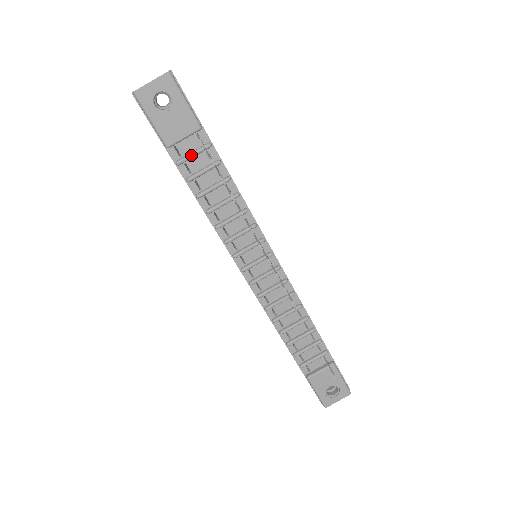
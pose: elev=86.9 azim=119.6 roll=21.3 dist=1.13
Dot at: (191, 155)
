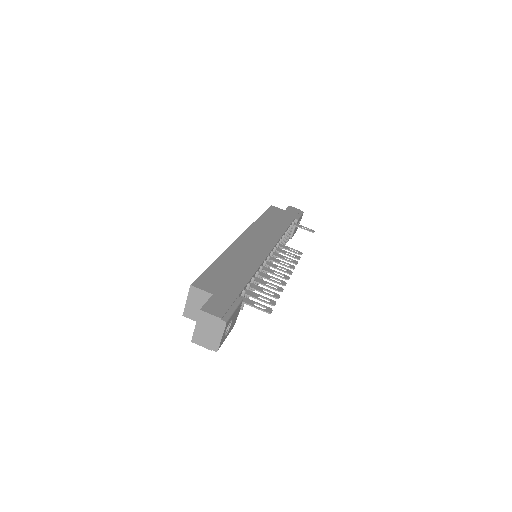
Dot at: occluded
